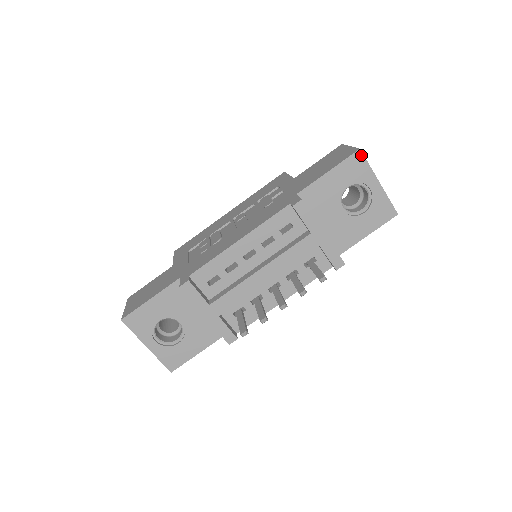
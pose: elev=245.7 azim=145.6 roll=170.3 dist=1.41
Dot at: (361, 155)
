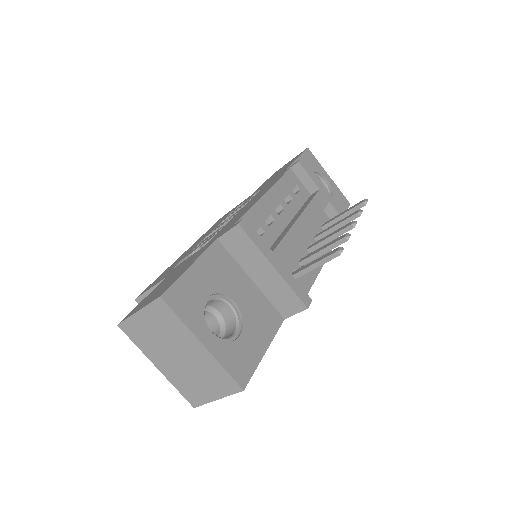
Dot at: (310, 152)
